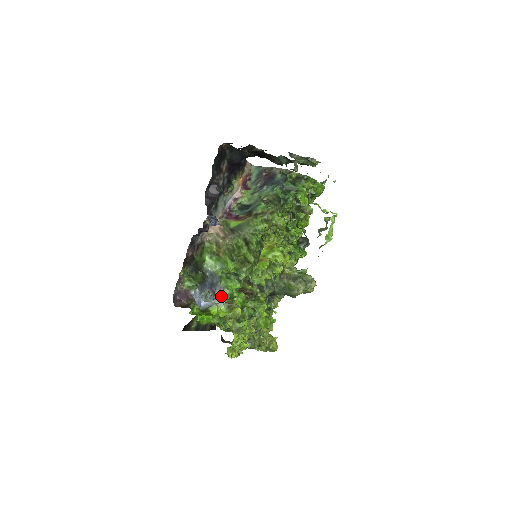
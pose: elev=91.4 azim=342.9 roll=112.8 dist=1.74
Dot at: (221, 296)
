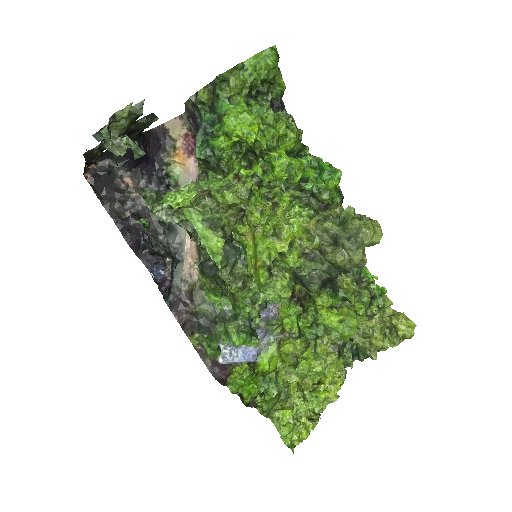
Dot at: occluded
